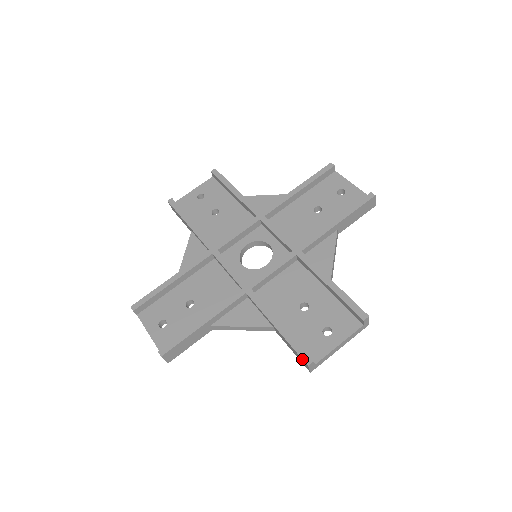
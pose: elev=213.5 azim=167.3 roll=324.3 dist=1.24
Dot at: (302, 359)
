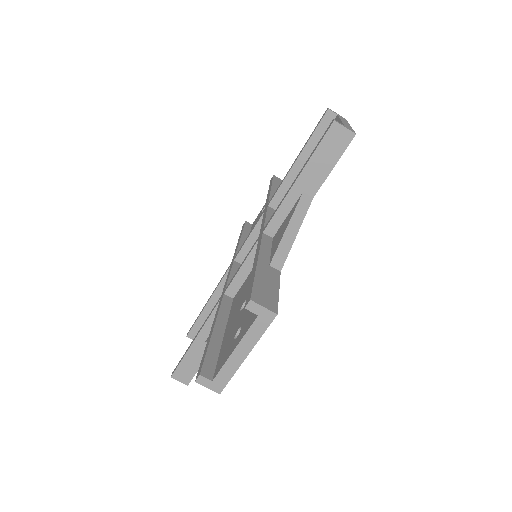
Dot at: (327, 131)
